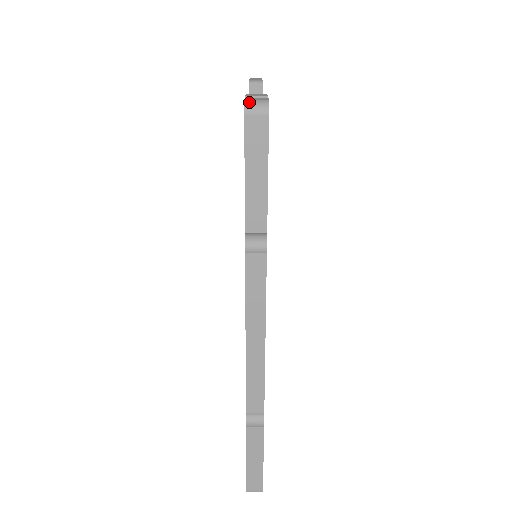
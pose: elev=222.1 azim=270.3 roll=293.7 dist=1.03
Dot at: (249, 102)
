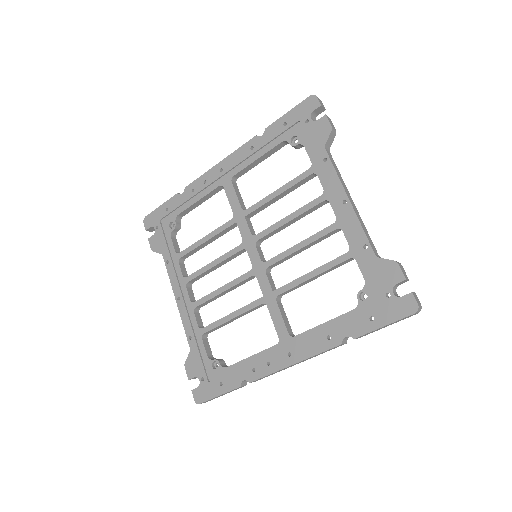
Dot at: (419, 308)
